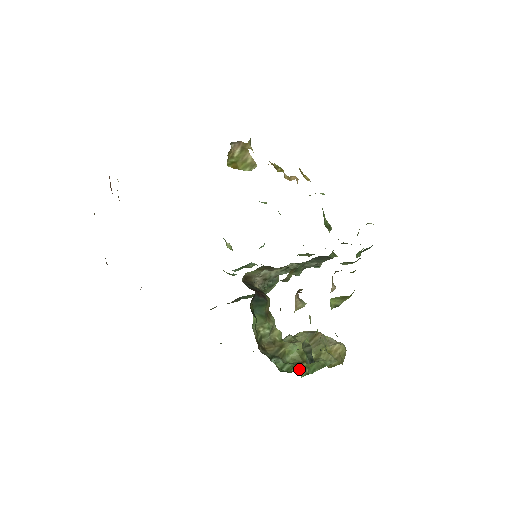
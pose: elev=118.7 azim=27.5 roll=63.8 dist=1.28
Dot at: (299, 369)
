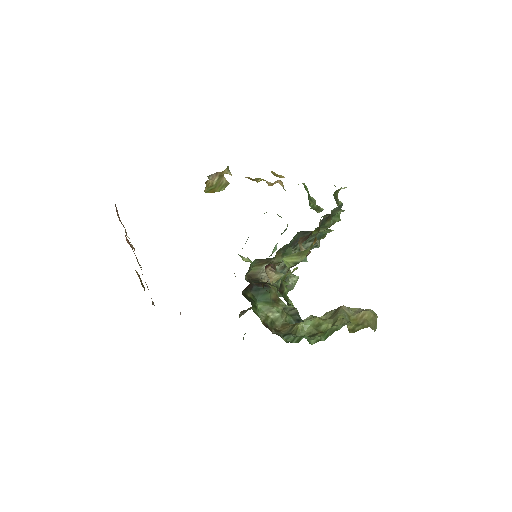
Dot at: (310, 338)
